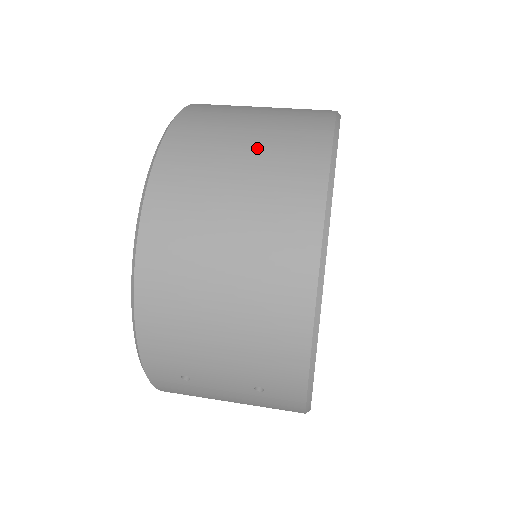
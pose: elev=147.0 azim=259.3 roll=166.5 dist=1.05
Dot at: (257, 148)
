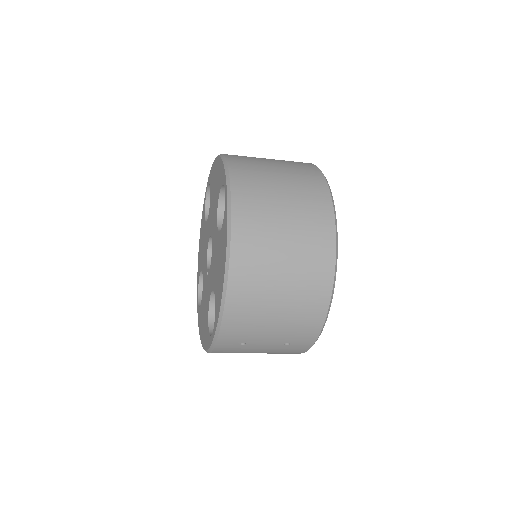
Dot at: (292, 204)
